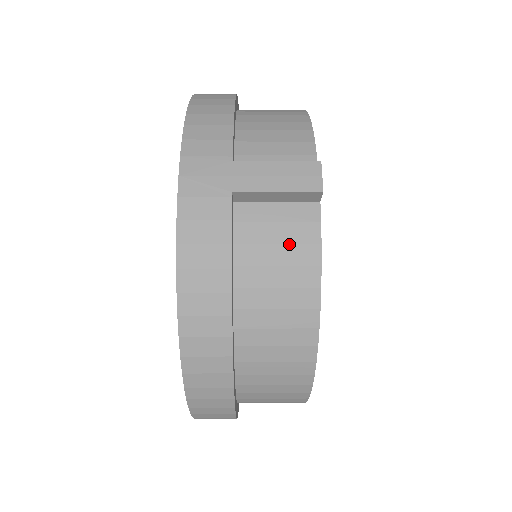
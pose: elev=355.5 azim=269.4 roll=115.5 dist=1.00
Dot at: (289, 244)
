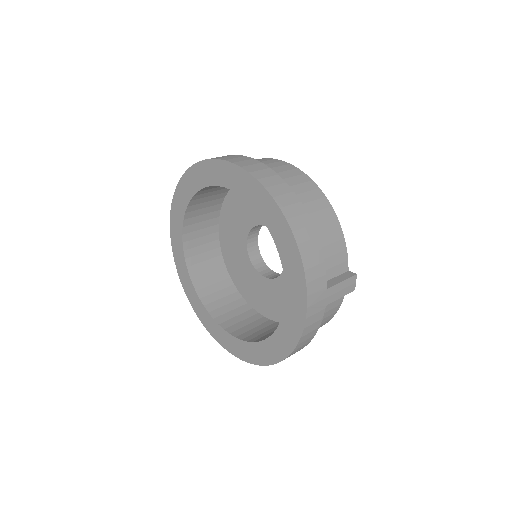
Dot at: (332, 309)
